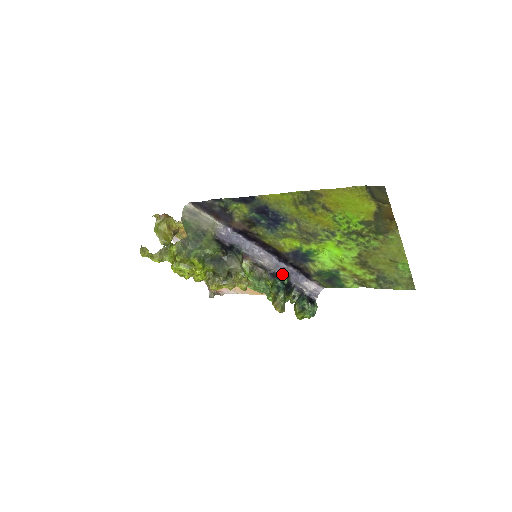
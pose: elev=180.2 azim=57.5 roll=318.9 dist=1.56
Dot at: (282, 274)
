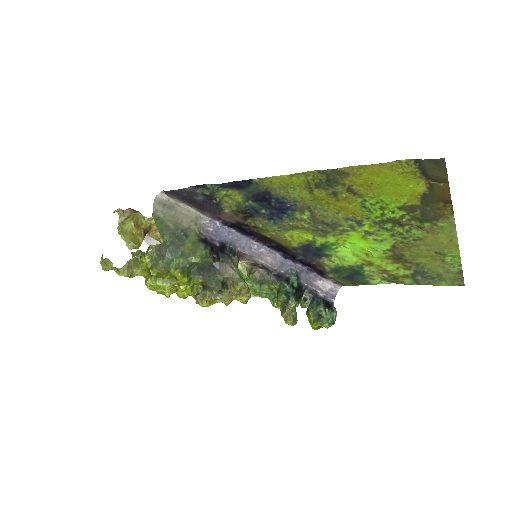
Dot at: (290, 275)
